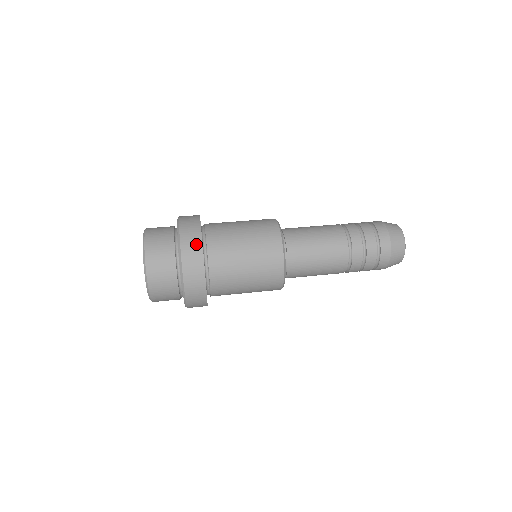
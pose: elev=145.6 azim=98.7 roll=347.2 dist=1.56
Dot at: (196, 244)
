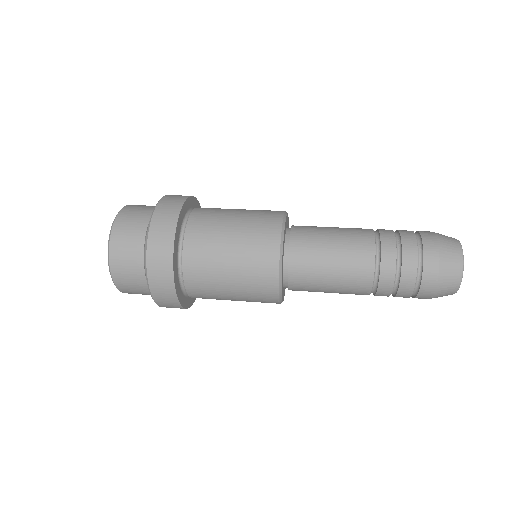
Dot at: (173, 209)
